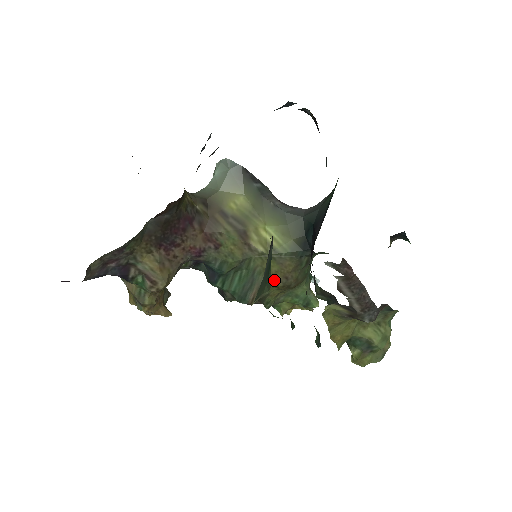
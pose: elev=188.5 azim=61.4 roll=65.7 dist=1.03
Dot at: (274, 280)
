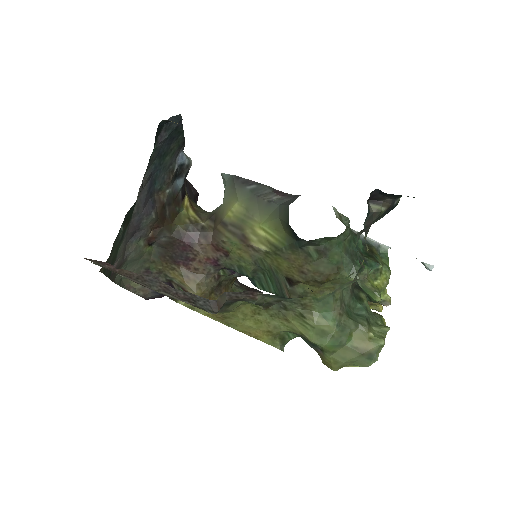
Dot at: (293, 276)
